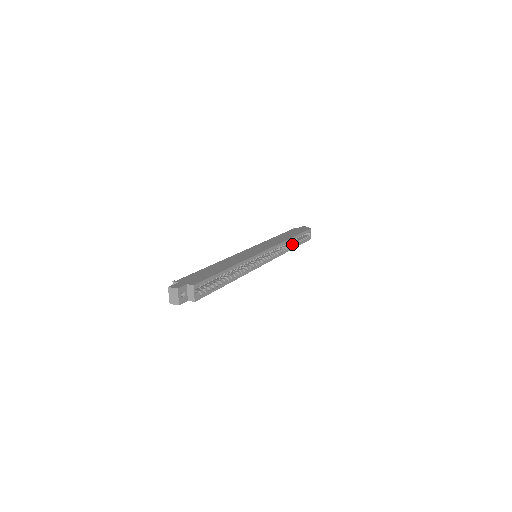
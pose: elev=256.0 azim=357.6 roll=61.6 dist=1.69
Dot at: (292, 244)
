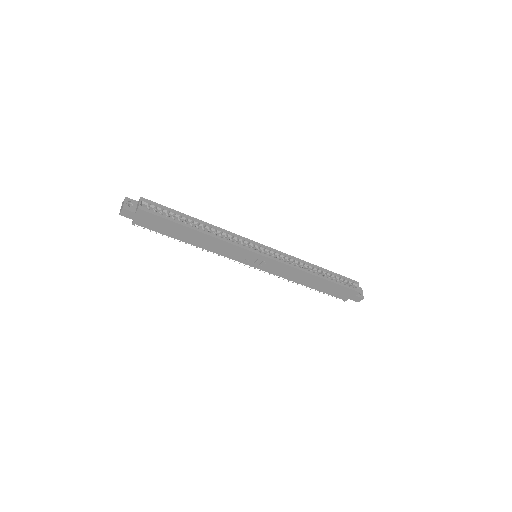
Dot at: (318, 273)
